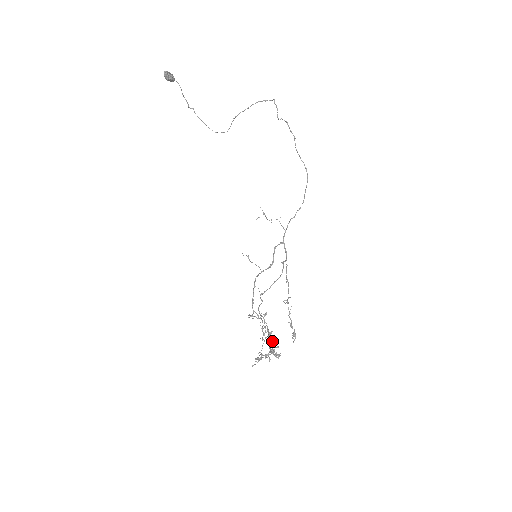
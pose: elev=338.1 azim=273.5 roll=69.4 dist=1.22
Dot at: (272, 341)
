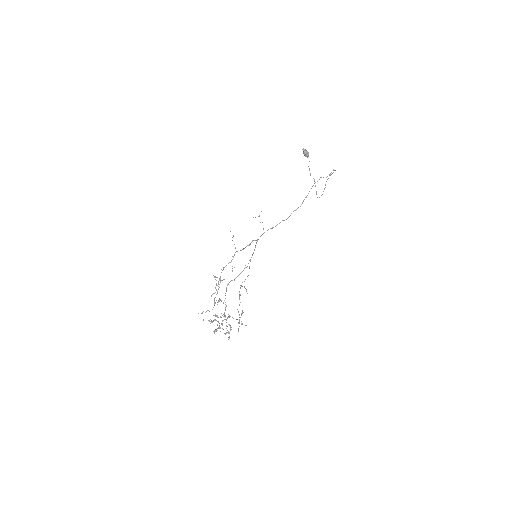
Dot at: (224, 314)
